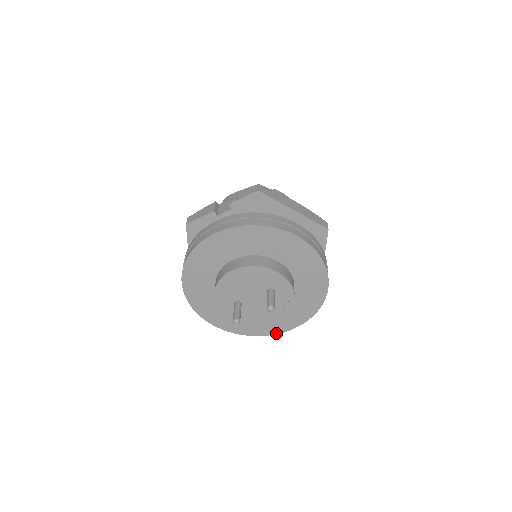
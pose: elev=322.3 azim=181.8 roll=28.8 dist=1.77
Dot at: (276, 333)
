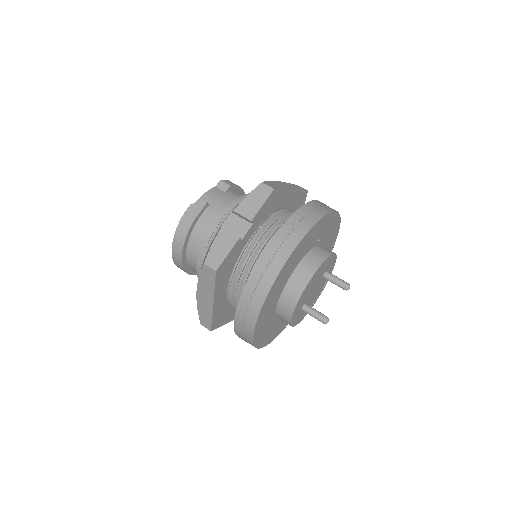
Dot at: occluded
